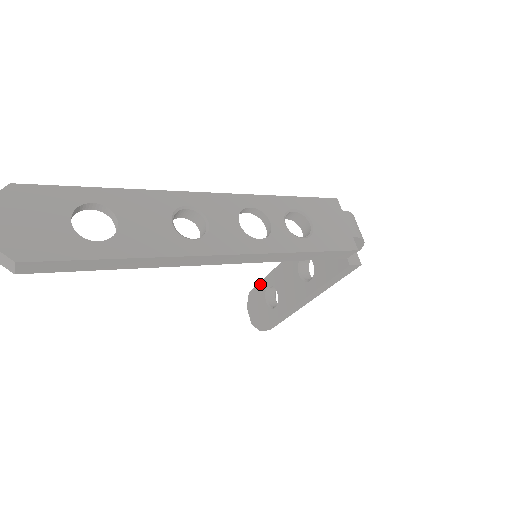
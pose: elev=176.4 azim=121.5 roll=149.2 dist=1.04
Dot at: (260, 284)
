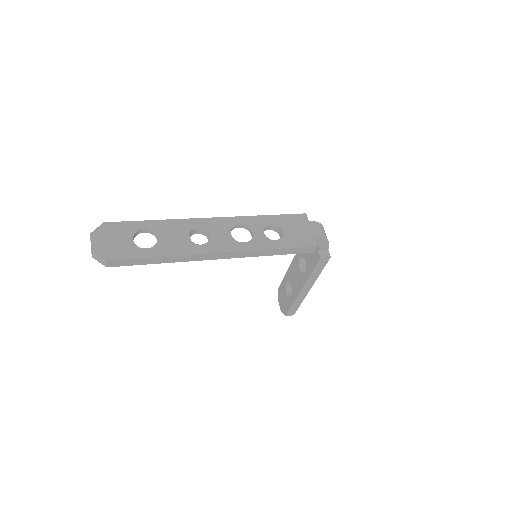
Dot at: (283, 281)
